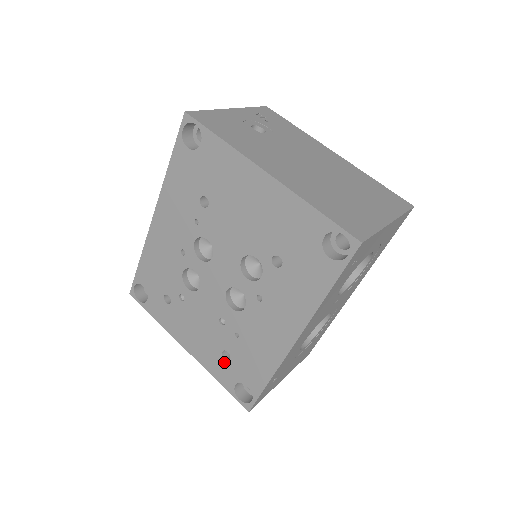
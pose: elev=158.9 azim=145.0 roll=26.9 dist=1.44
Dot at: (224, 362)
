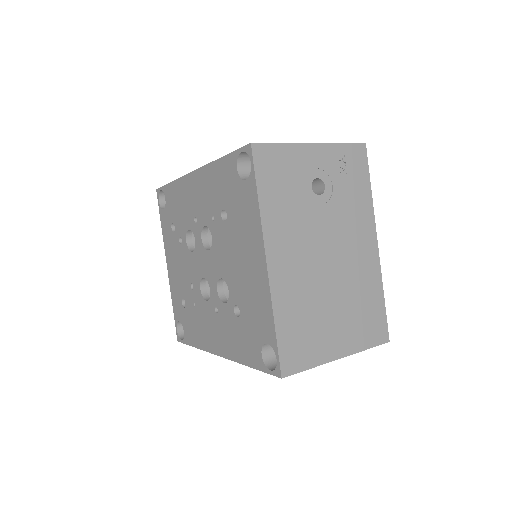
Dot at: (181, 304)
